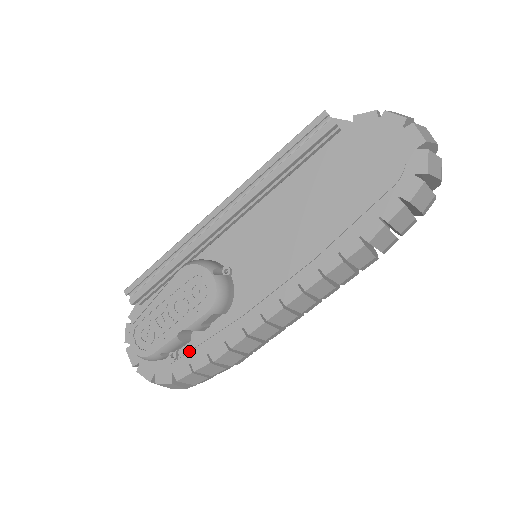
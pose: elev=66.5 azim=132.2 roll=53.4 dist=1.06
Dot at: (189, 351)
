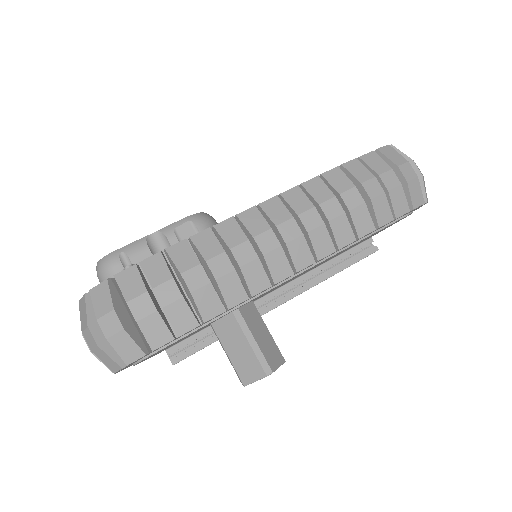
Dot at: occluded
